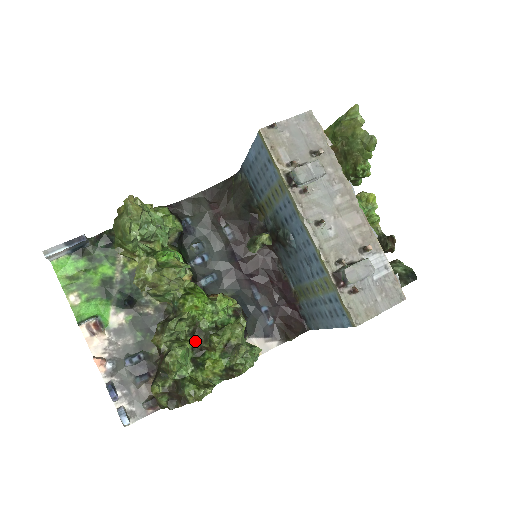
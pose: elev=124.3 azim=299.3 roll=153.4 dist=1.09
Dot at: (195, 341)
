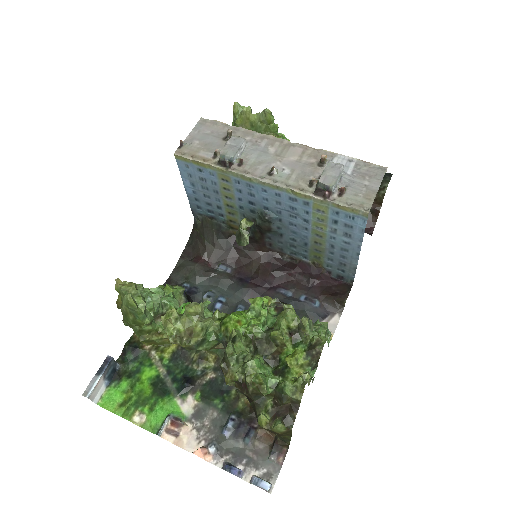
Dot at: (263, 354)
